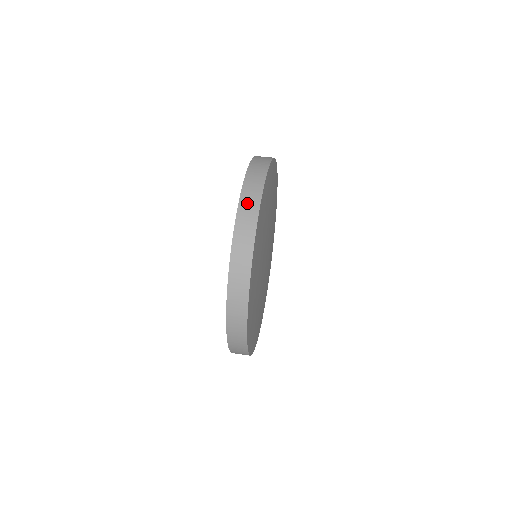
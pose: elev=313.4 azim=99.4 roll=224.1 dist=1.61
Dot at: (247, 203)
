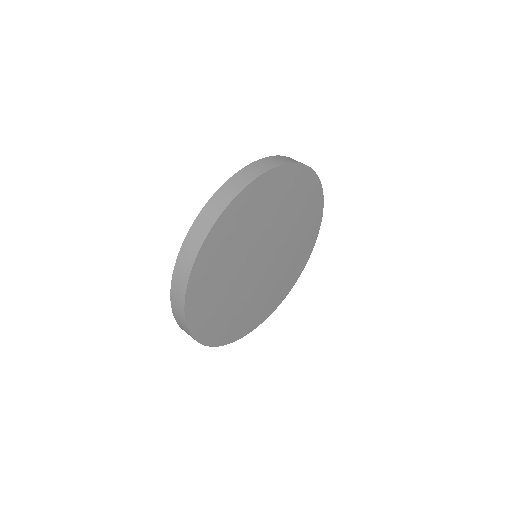
Dot at: (178, 277)
